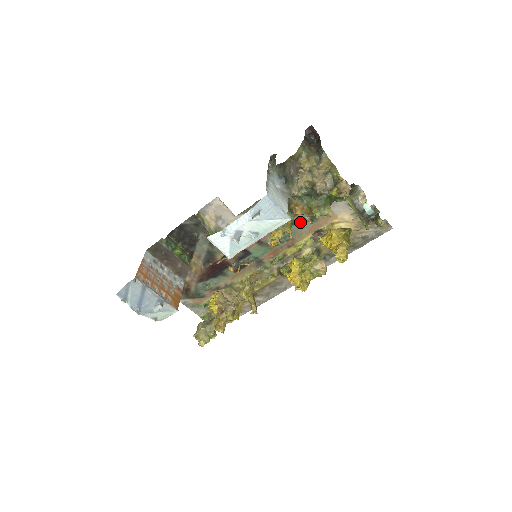
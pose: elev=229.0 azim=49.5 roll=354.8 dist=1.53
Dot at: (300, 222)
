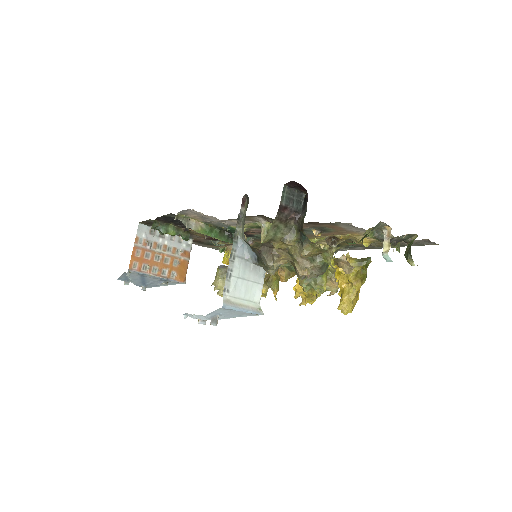
Dot at: (307, 230)
